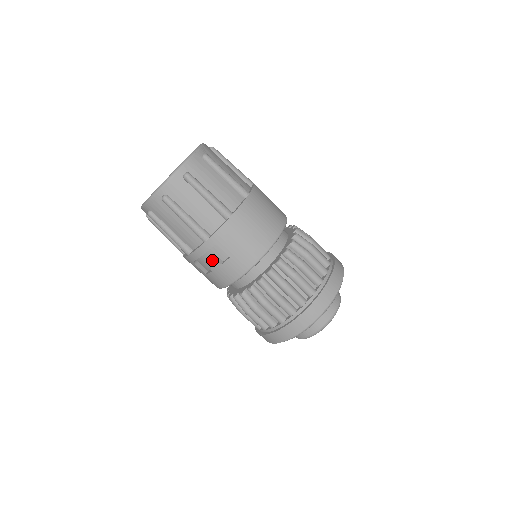
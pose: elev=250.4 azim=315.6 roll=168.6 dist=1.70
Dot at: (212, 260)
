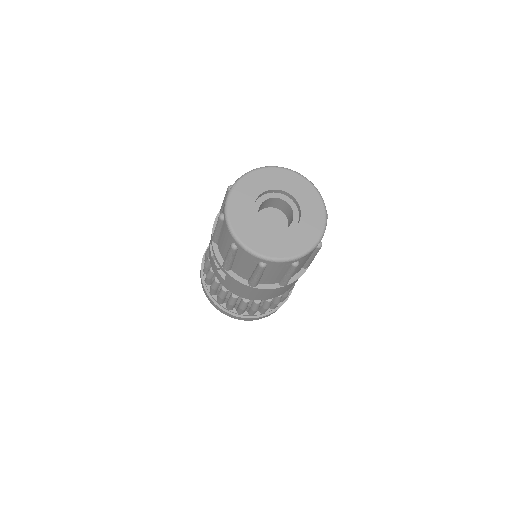
Dot at: occluded
